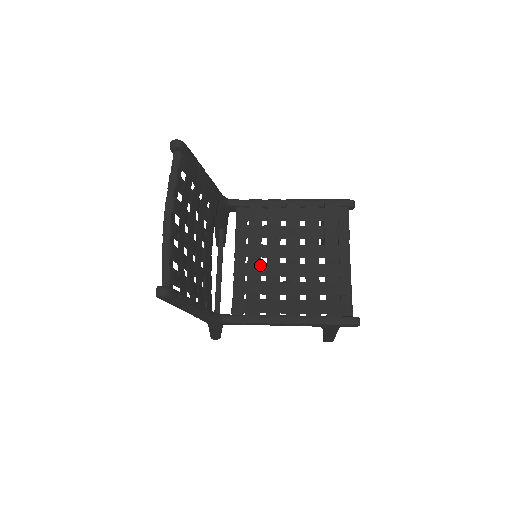
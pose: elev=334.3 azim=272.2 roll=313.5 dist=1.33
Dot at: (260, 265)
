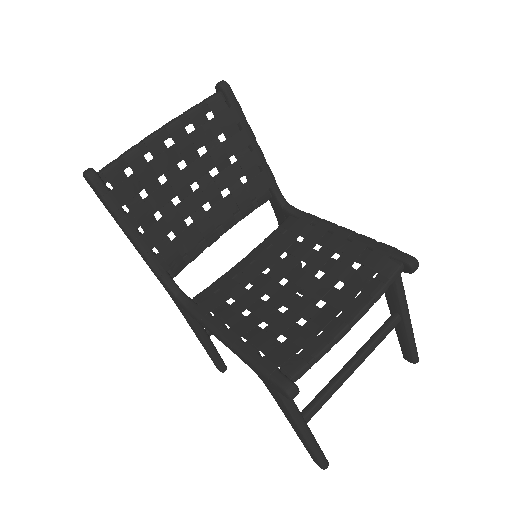
Dot at: (259, 273)
